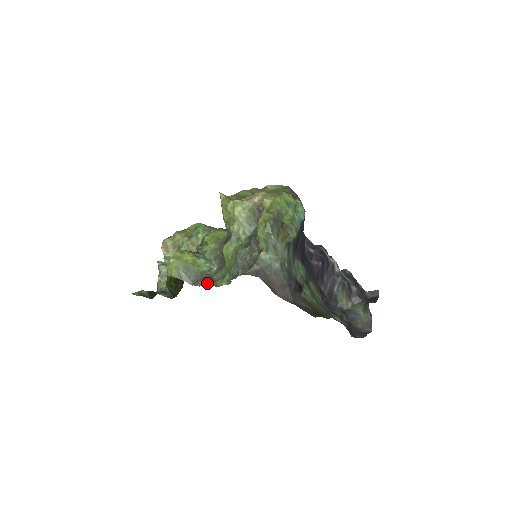
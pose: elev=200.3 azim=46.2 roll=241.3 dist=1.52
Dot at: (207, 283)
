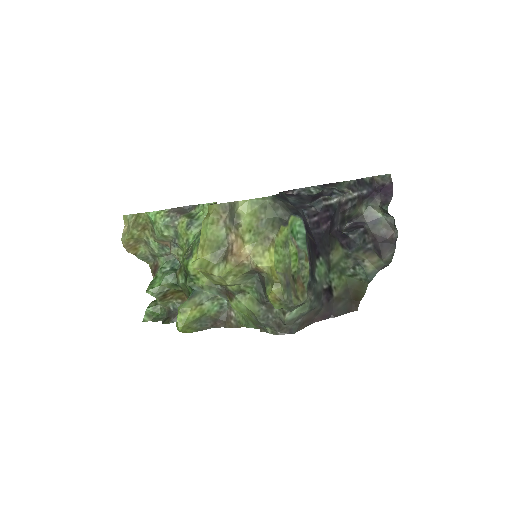
Dot at: (230, 325)
